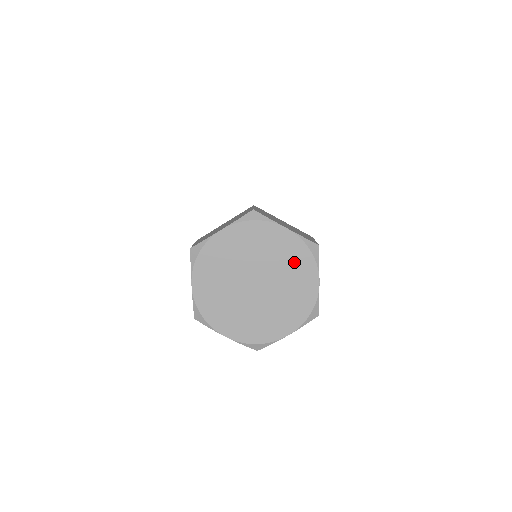
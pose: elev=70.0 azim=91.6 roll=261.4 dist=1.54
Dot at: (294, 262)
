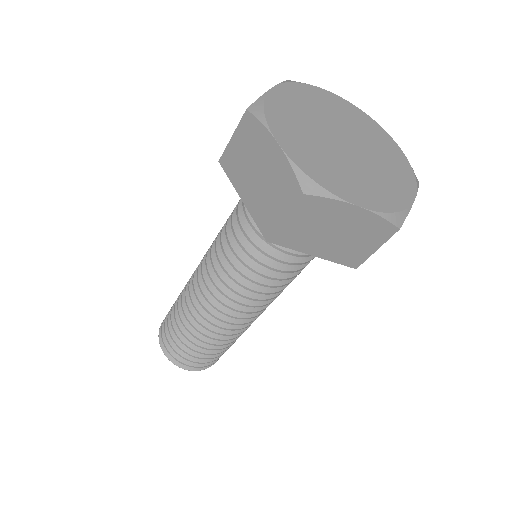
Dot at: (394, 164)
